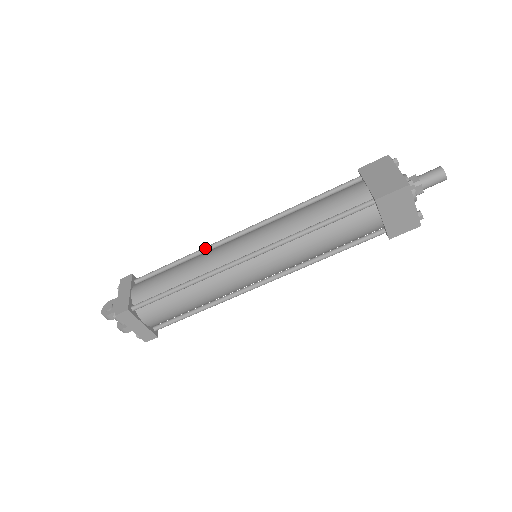
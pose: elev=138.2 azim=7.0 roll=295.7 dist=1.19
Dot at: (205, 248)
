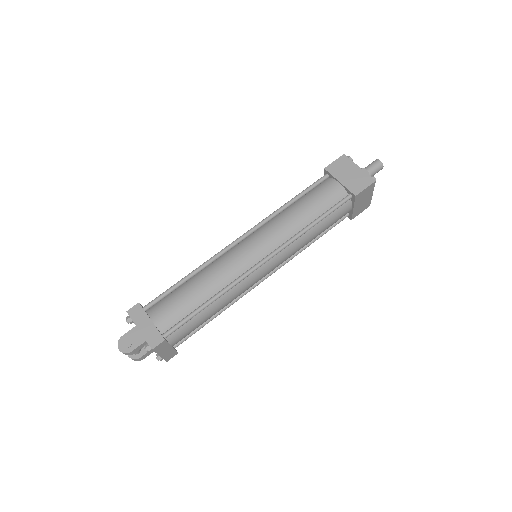
Dot at: (211, 260)
